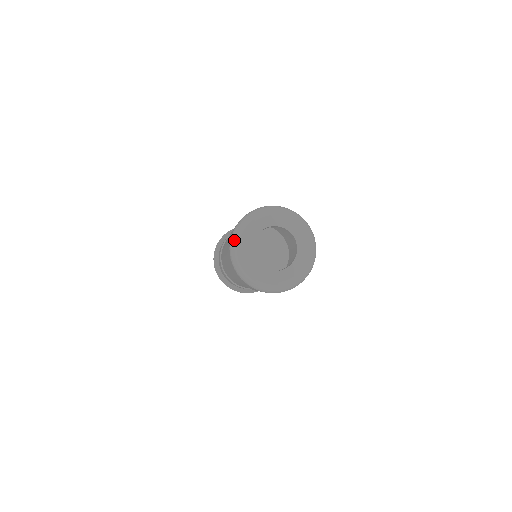
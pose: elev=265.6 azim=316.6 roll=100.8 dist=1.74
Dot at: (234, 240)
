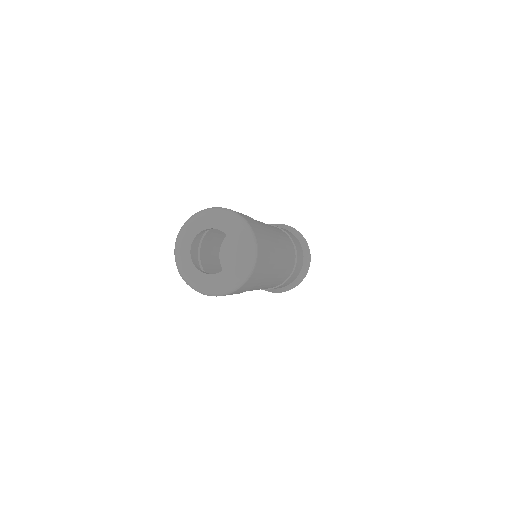
Dot at: (186, 222)
